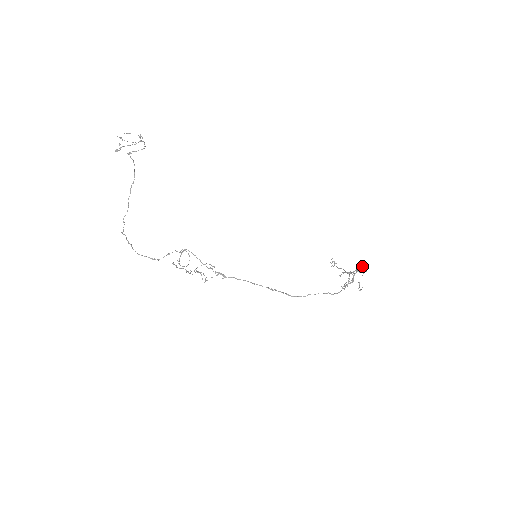
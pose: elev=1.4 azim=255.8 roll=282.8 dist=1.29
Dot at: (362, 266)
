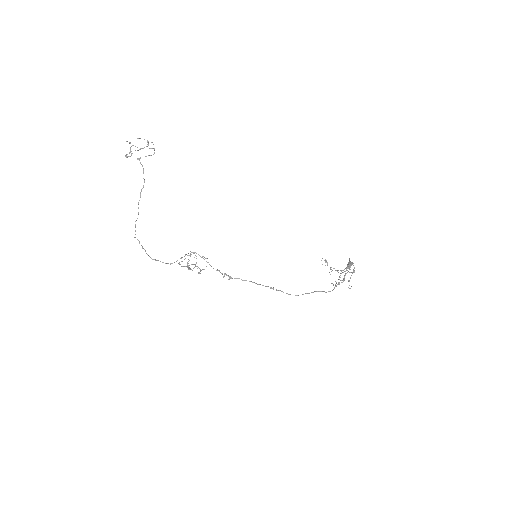
Dot at: (349, 264)
